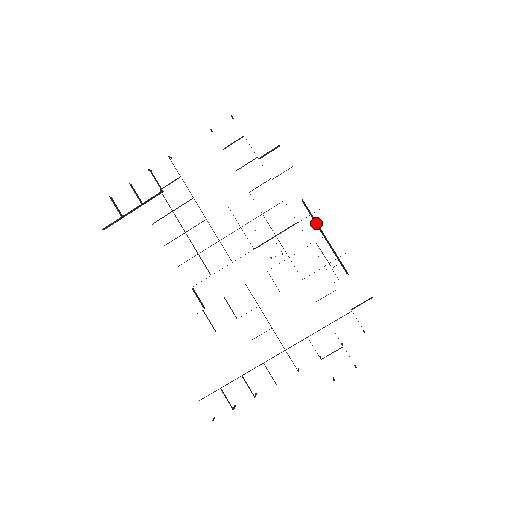
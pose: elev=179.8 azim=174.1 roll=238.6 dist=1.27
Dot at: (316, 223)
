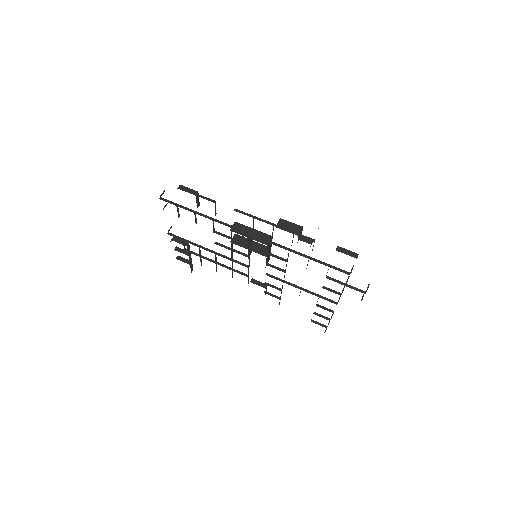
Dot at: occluded
